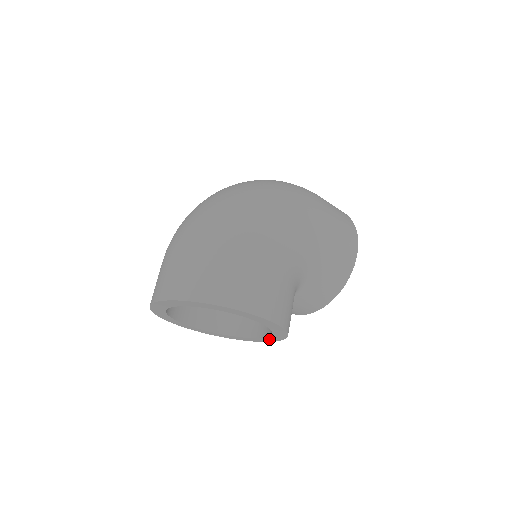
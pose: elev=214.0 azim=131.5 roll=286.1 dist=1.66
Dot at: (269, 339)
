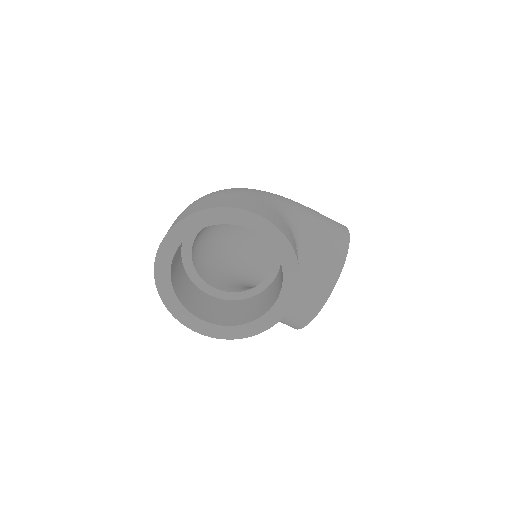
Dot at: (286, 297)
